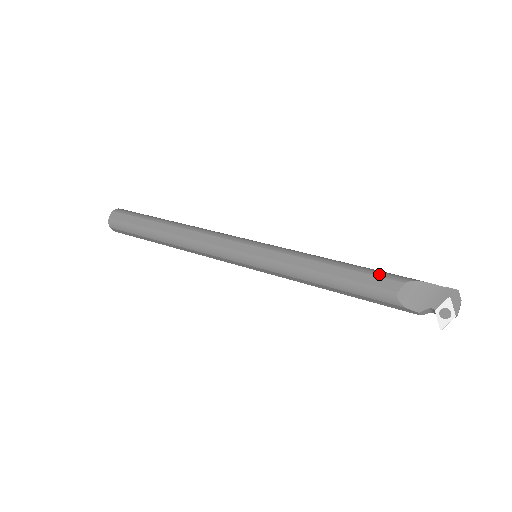
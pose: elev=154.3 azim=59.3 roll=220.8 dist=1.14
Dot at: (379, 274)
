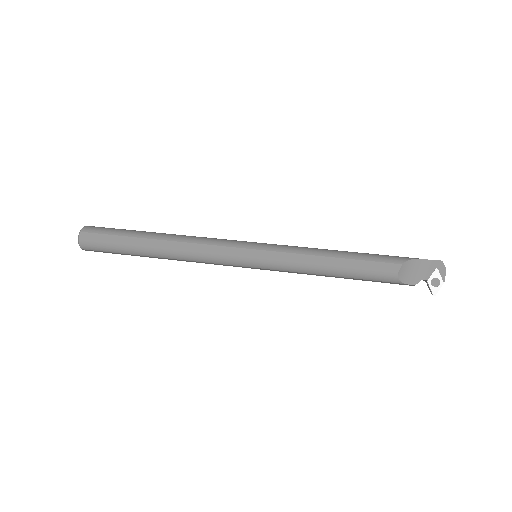
Dot at: (379, 259)
